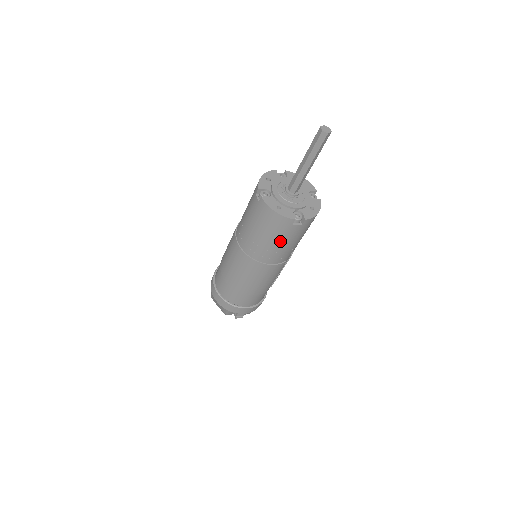
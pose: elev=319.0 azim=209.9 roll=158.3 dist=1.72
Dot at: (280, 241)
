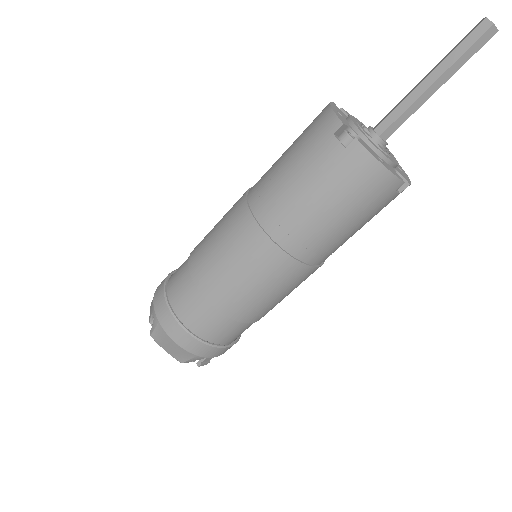
Dot at: (356, 222)
